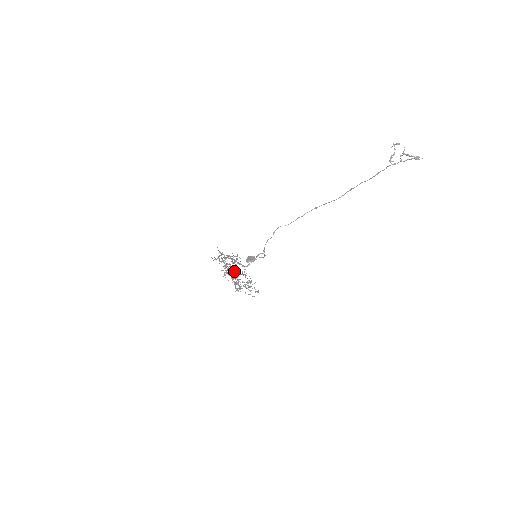
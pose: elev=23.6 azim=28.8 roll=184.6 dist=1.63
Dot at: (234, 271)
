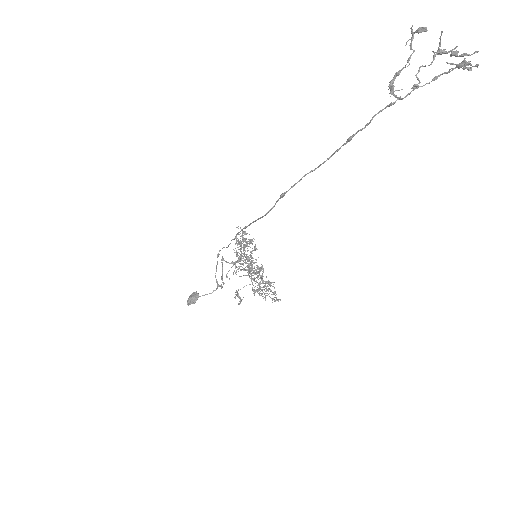
Dot at: (243, 270)
